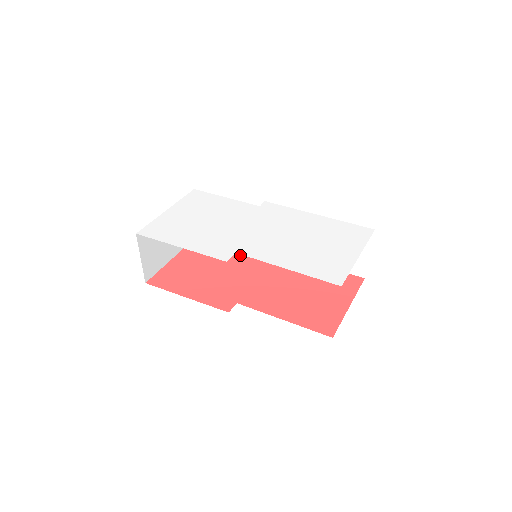
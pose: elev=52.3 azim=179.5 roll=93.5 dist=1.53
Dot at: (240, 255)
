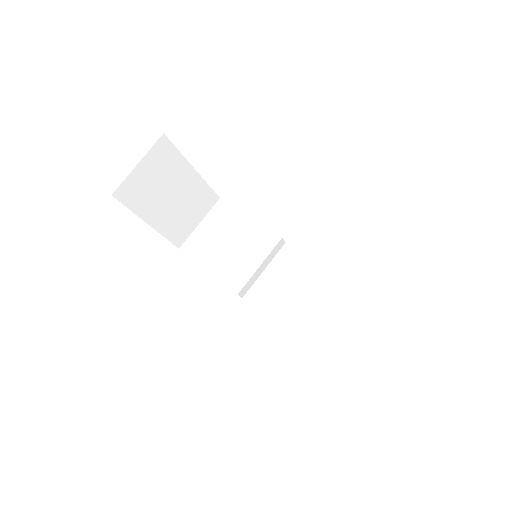
Dot at: occluded
